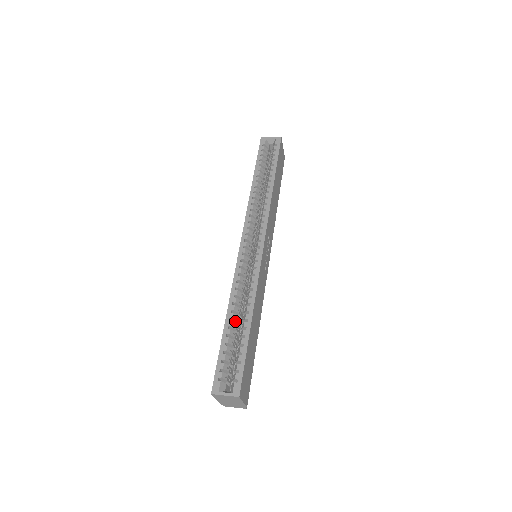
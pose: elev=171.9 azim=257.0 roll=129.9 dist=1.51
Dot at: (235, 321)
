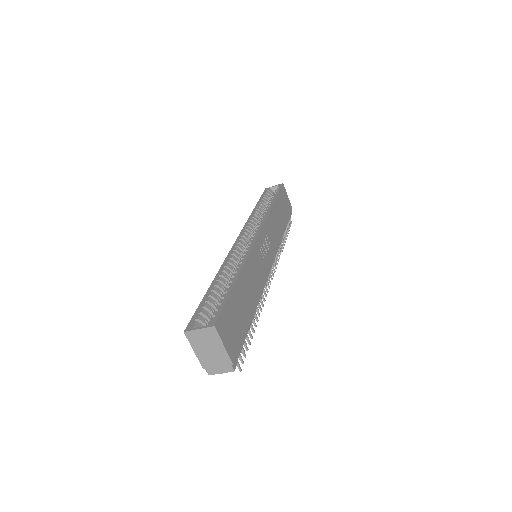
Dot at: (223, 286)
